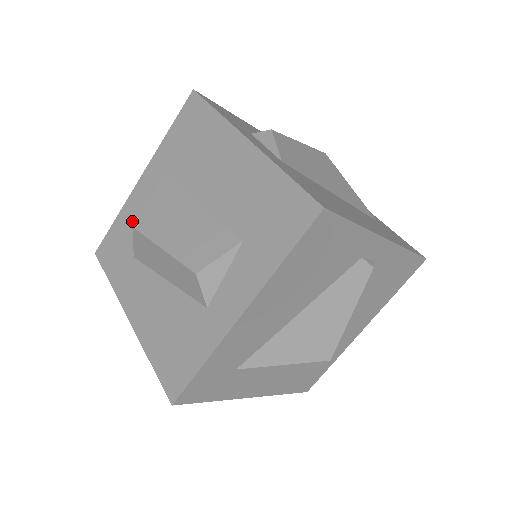
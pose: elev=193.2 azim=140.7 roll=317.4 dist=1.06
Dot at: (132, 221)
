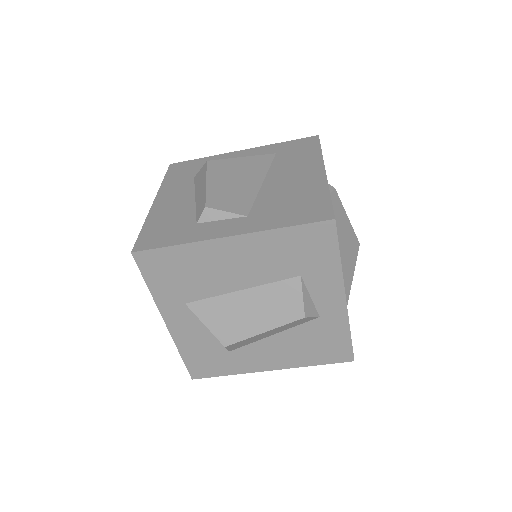
Dot at: (198, 343)
